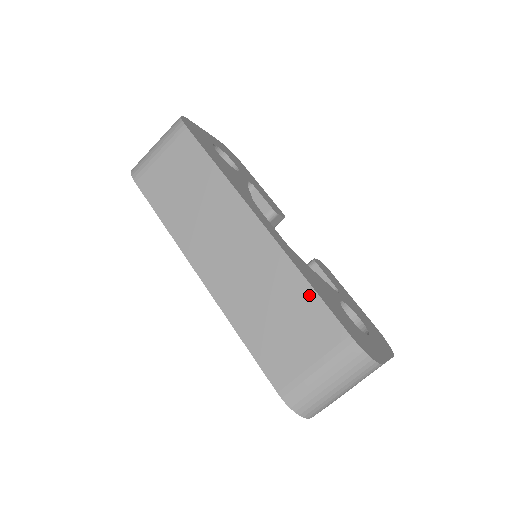
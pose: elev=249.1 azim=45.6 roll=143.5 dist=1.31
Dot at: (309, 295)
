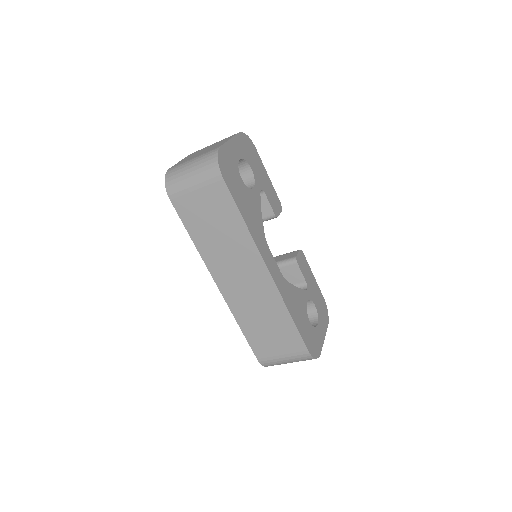
Dot at: (290, 324)
